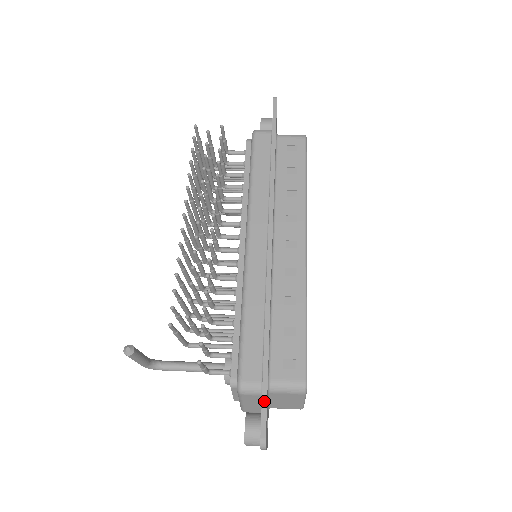
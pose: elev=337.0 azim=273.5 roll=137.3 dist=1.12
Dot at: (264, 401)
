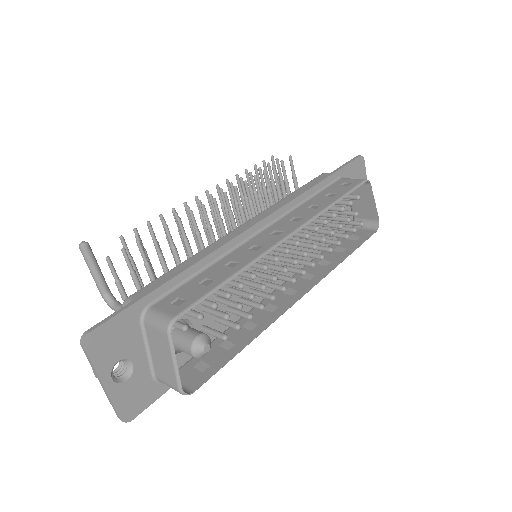
Dot at: (122, 309)
